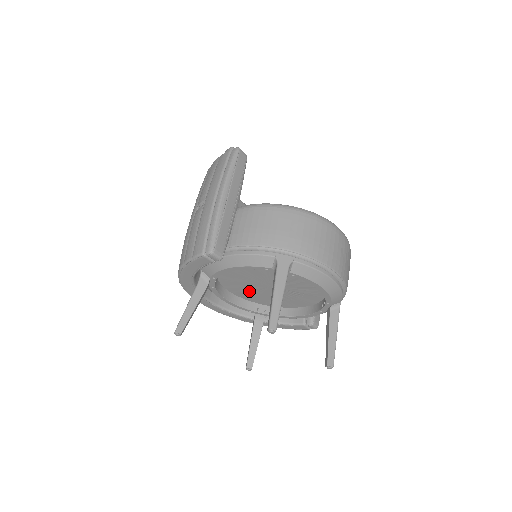
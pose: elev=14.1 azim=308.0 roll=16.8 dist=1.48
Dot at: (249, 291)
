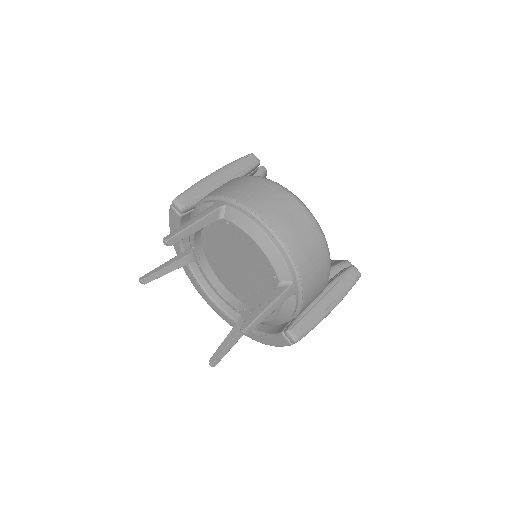
Dot at: (233, 281)
